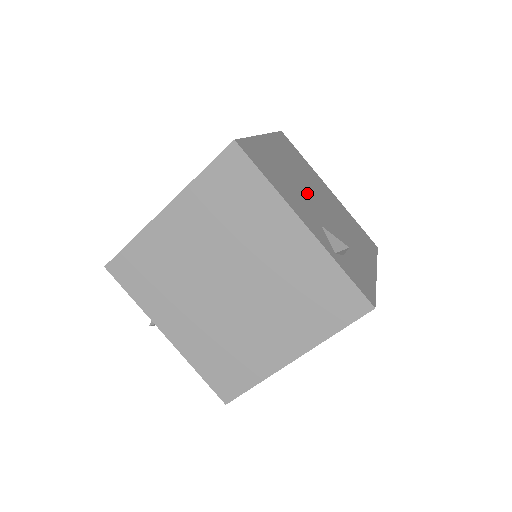
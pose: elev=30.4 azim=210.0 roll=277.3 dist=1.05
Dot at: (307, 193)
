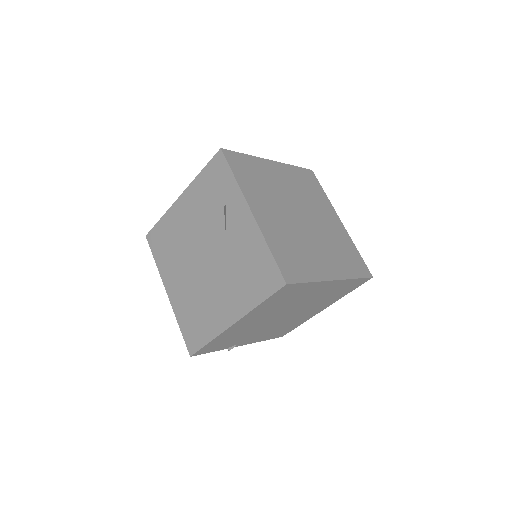
Dot at: occluded
